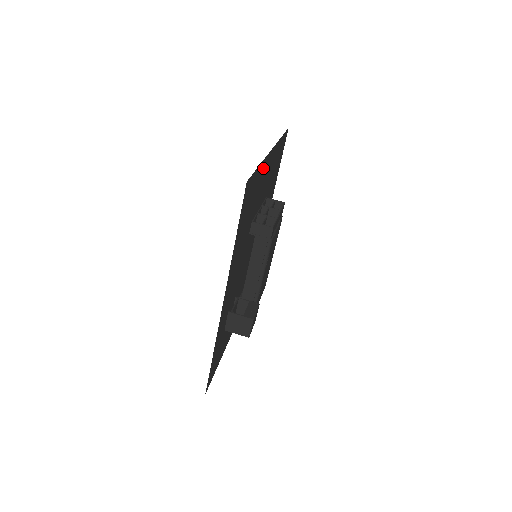
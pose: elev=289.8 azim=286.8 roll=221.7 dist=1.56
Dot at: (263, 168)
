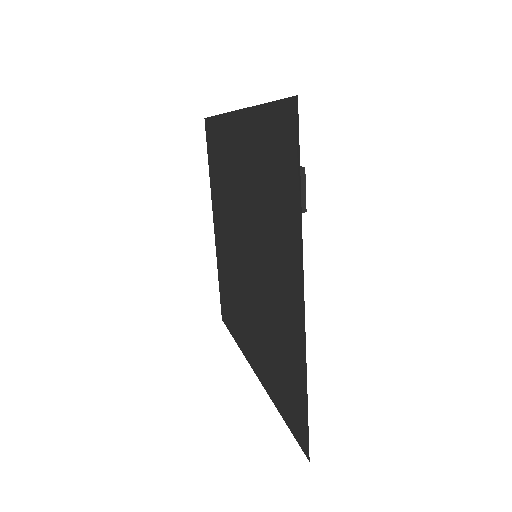
Dot at: (213, 196)
